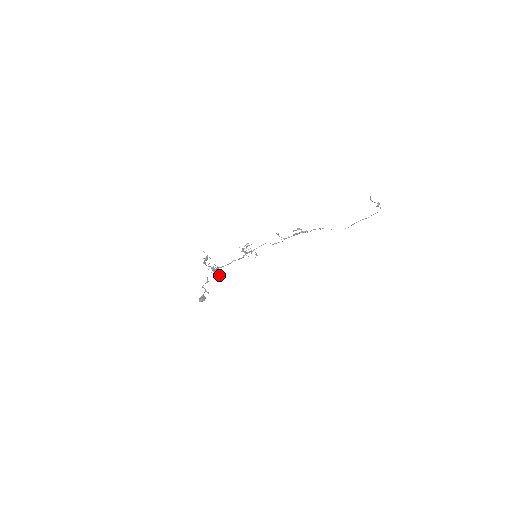
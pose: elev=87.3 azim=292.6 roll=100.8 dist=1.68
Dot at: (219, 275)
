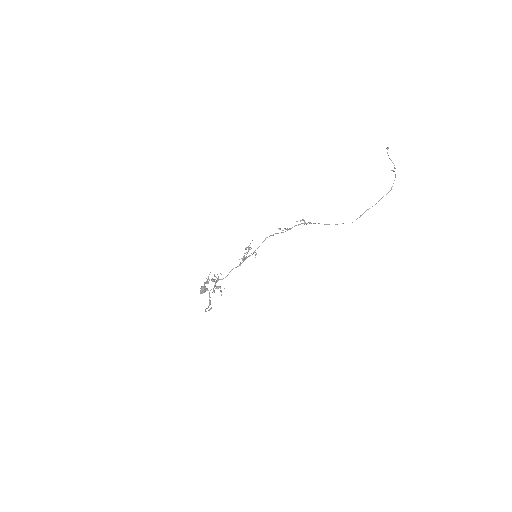
Dot at: (220, 288)
